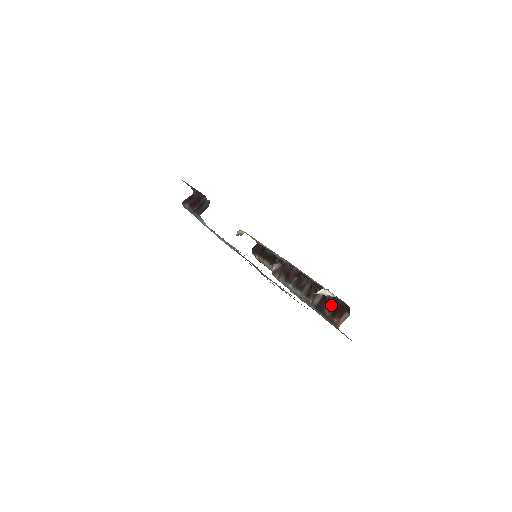
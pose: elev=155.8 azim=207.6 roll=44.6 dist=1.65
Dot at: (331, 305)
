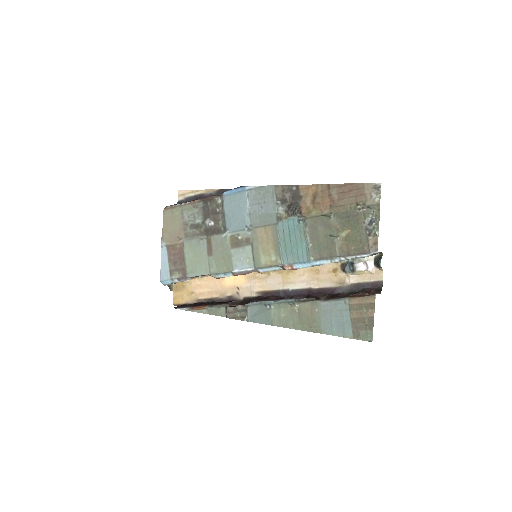
Dot at: occluded
